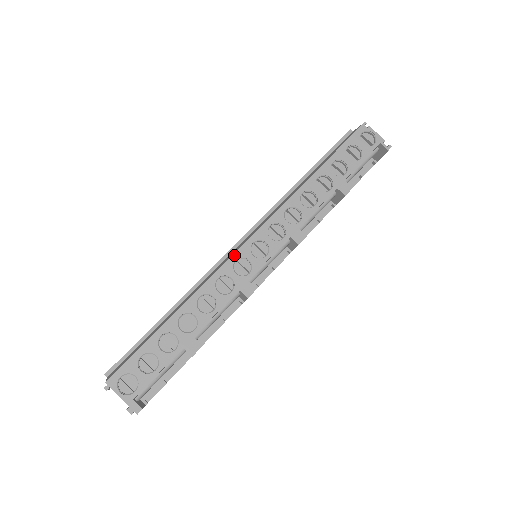
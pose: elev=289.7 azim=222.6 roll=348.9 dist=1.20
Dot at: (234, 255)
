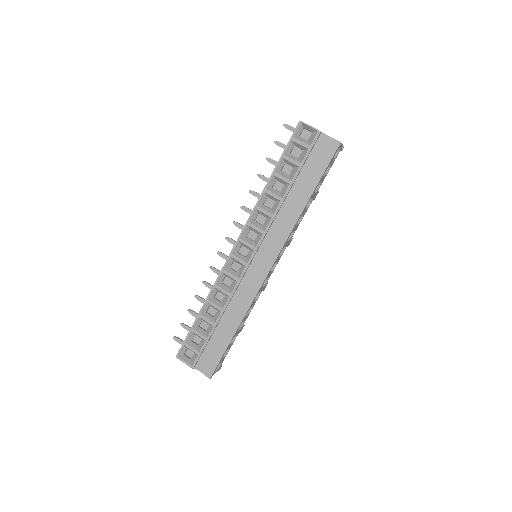
Dot at: occluded
